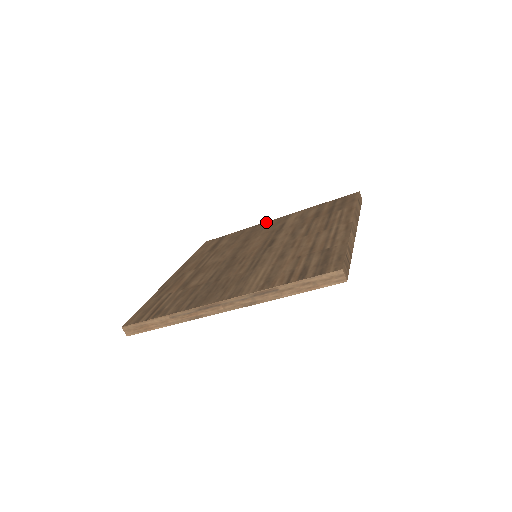
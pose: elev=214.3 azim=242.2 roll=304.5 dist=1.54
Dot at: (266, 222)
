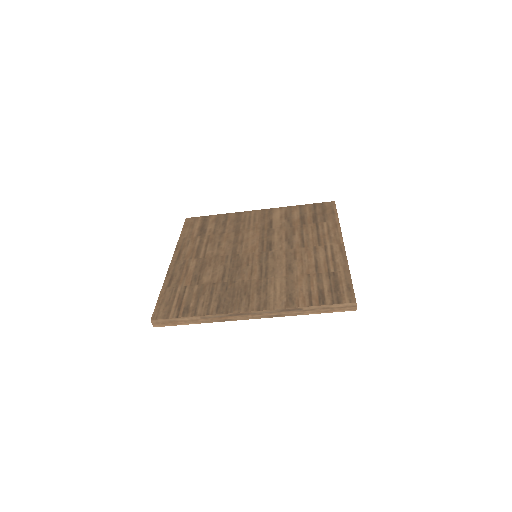
Dot at: (249, 212)
